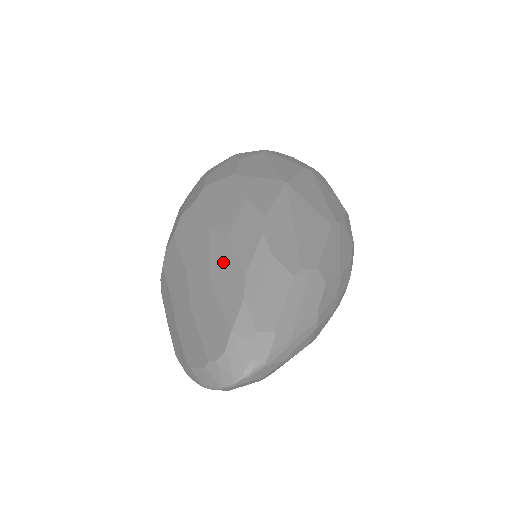
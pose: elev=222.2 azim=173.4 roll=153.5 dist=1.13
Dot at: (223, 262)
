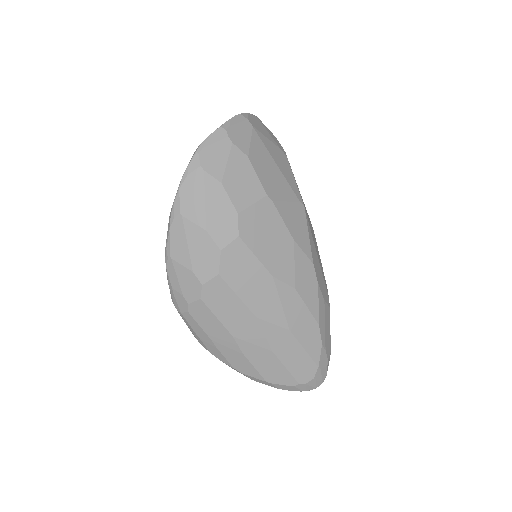
Dot at: (298, 315)
